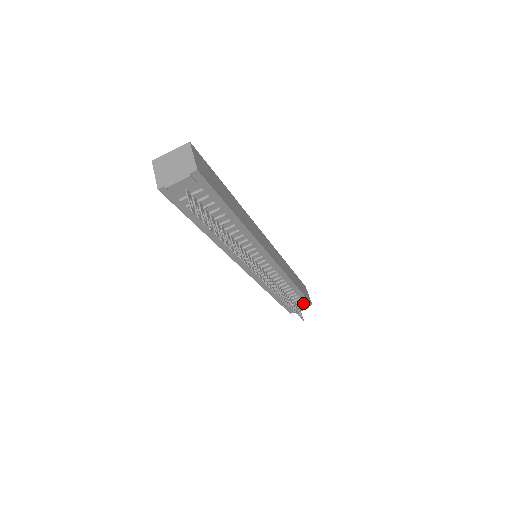
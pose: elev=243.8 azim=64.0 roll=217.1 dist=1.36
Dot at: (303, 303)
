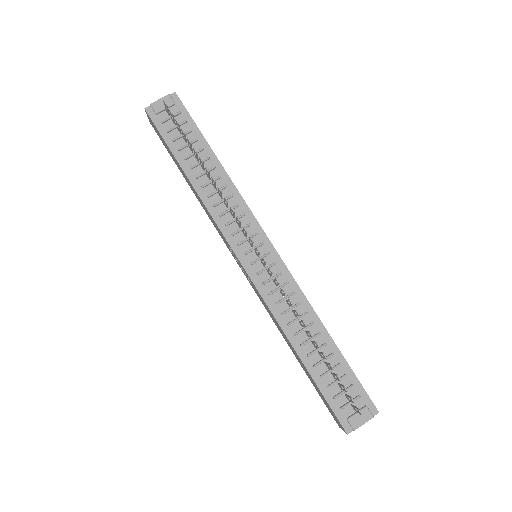
Dot at: (357, 395)
